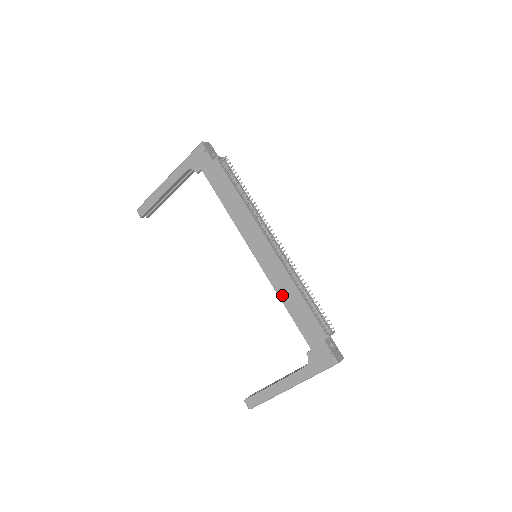
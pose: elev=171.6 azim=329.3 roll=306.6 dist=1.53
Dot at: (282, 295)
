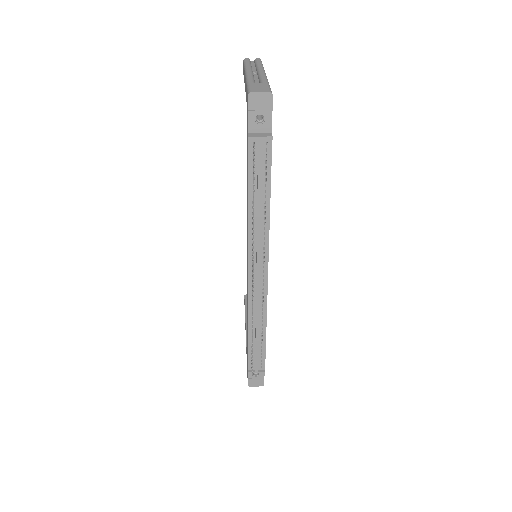
Dot at: occluded
